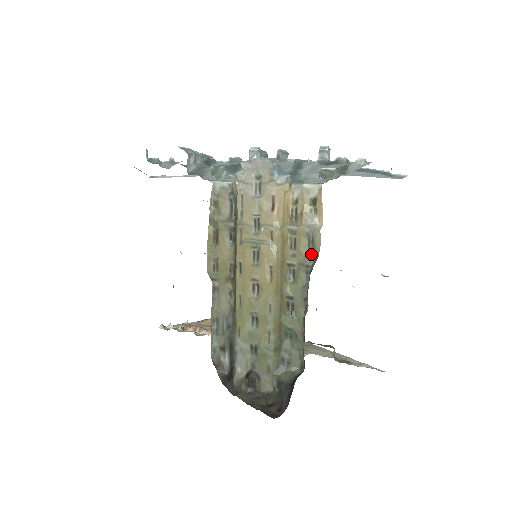
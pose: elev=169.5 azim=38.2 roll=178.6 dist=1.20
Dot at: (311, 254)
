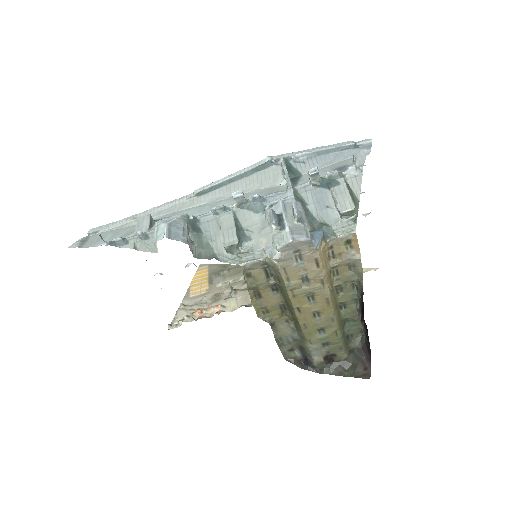
Dot at: (354, 274)
